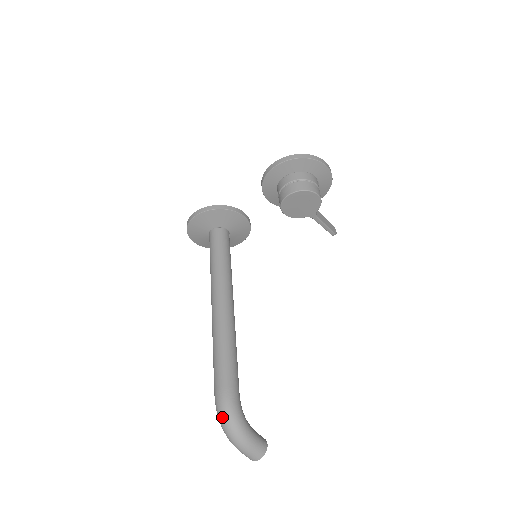
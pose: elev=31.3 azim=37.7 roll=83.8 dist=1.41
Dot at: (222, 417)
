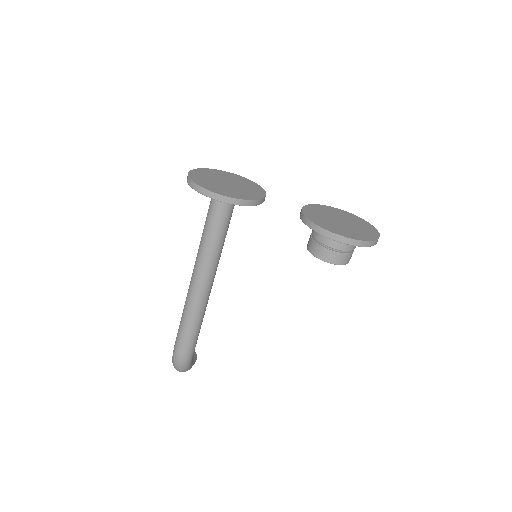
Dot at: (178, 367)
